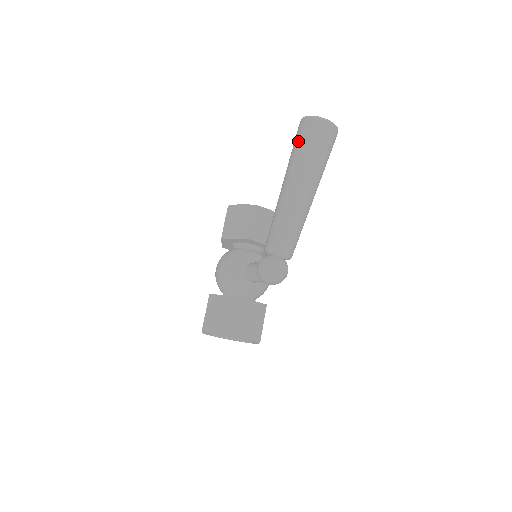
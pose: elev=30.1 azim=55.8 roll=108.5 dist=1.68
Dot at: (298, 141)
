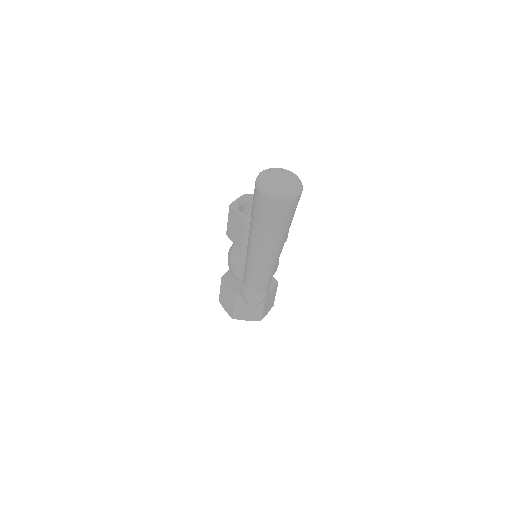
Dot at: (252, 205)
